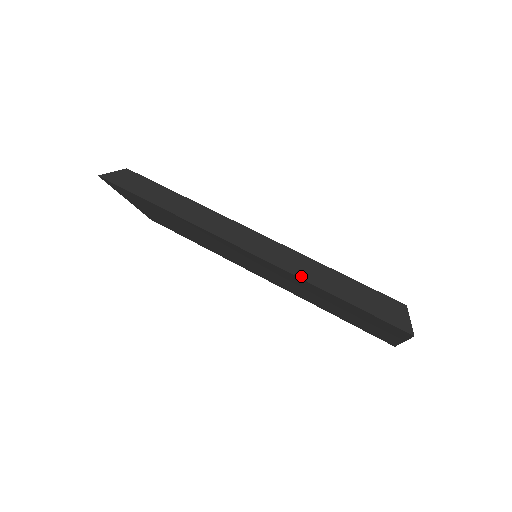
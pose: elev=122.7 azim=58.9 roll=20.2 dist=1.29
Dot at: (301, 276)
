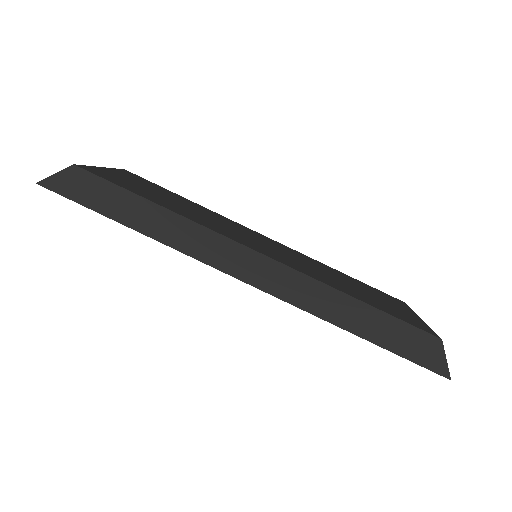
Dot at: (324, 317)
